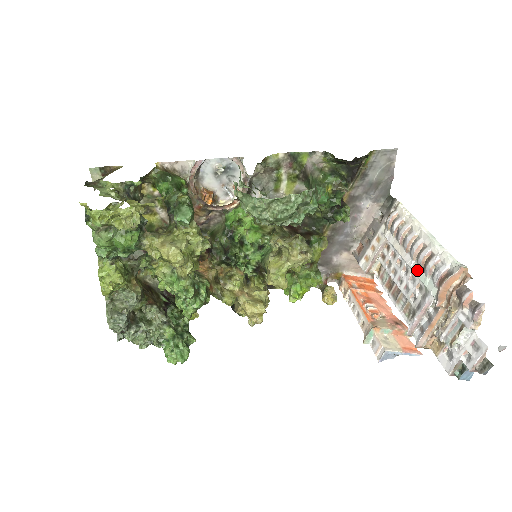
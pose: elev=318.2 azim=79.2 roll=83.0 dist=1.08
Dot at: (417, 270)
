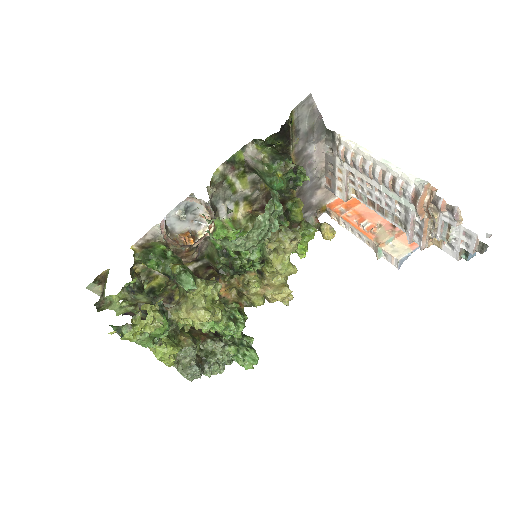
Dot at: (388, 193)
